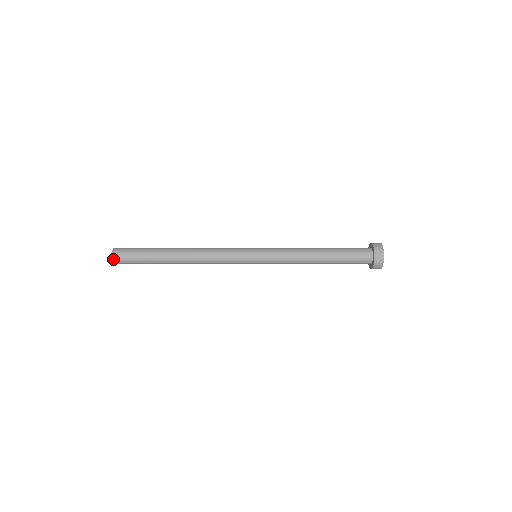
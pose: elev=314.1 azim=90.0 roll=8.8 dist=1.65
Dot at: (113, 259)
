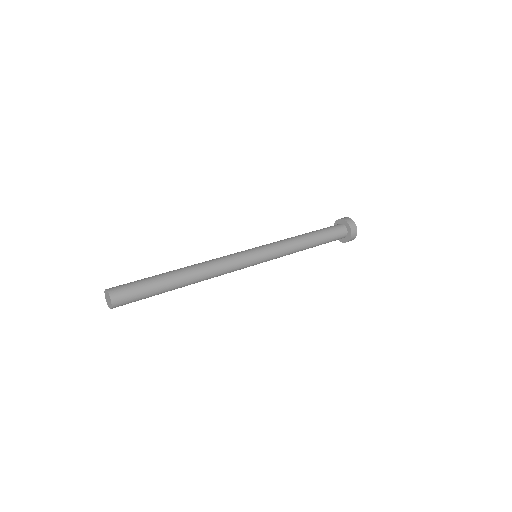
Dot at: (110, 293)
